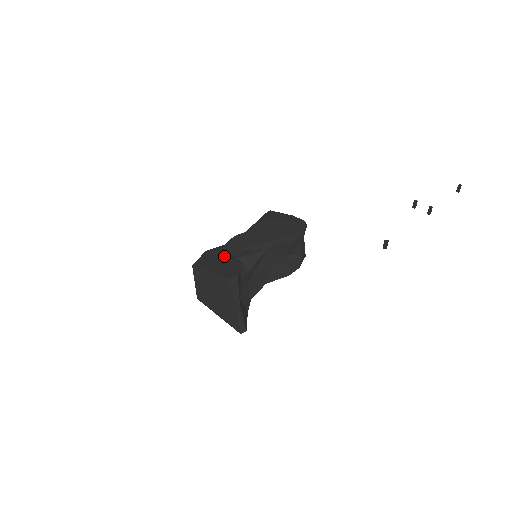
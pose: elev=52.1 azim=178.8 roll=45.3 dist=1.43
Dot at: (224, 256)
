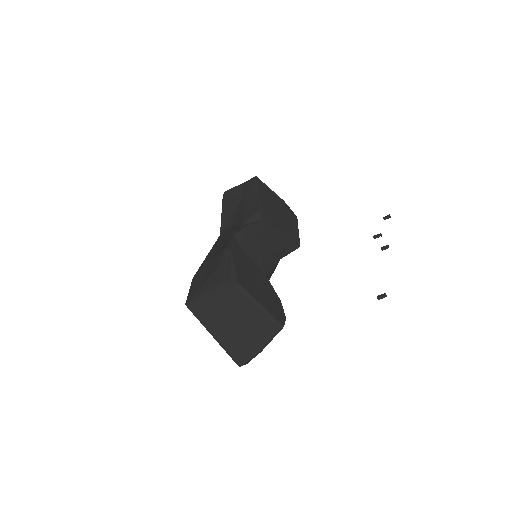
Dot at: (253, 269)
